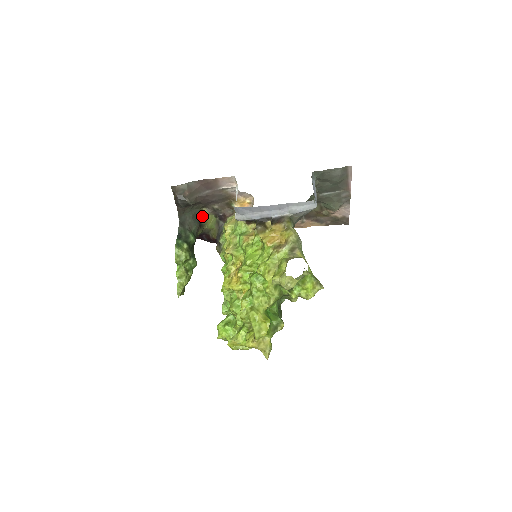
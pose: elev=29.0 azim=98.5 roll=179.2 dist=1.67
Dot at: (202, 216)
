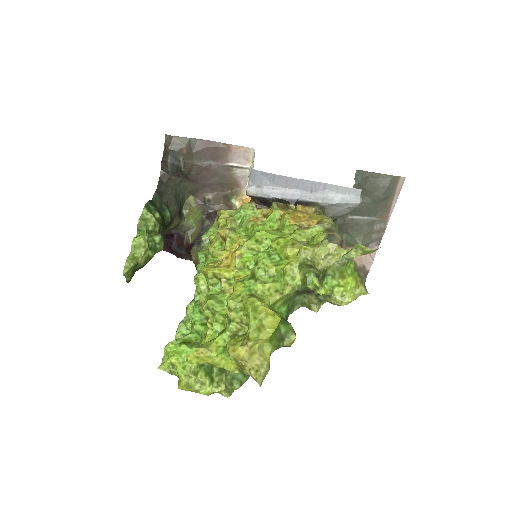
Dot at: (185, 205)
